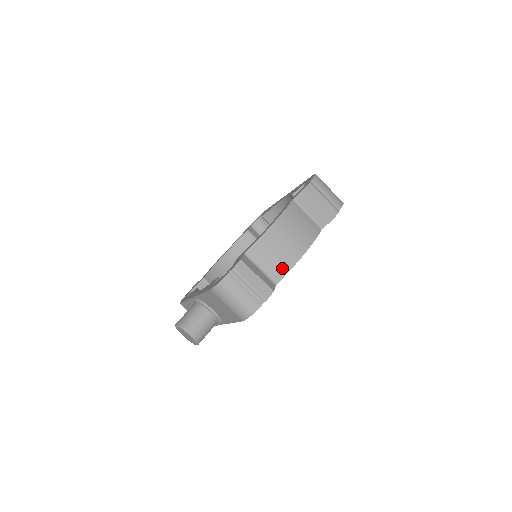
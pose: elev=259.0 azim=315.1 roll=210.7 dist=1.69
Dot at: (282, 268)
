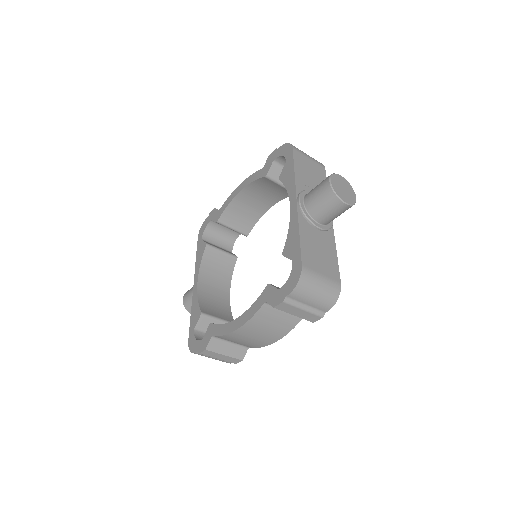
Dot at: (252, 346)
